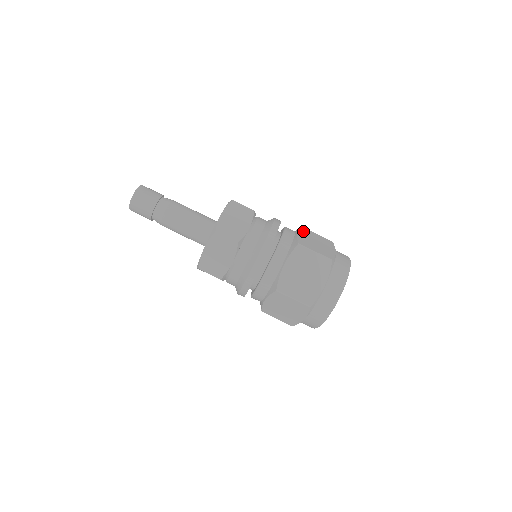
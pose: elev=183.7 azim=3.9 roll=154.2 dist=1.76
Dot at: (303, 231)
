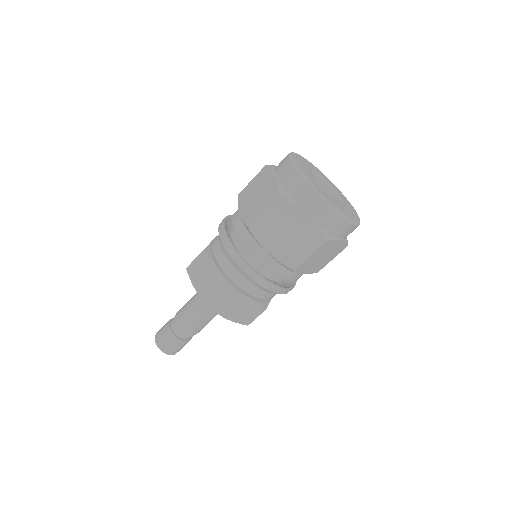
Dot at: occluded
